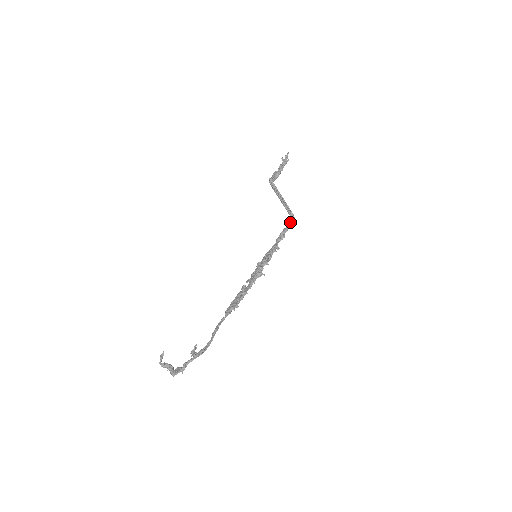
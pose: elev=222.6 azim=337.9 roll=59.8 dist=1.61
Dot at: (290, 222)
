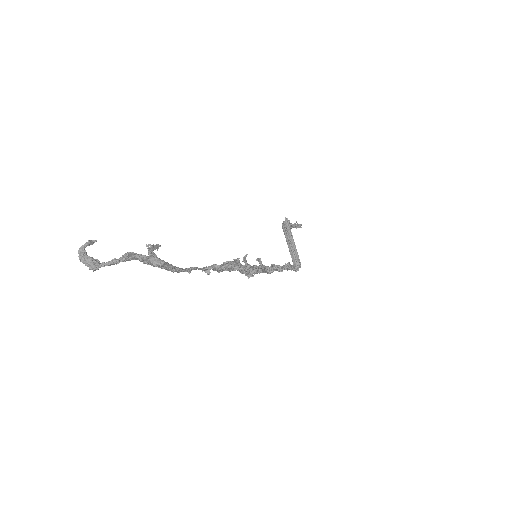
Dot at: occluded
